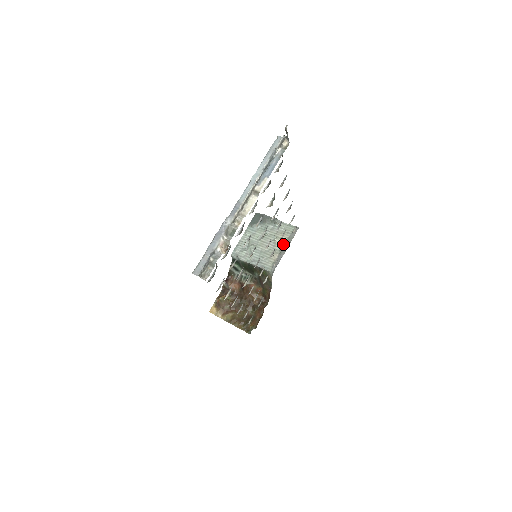
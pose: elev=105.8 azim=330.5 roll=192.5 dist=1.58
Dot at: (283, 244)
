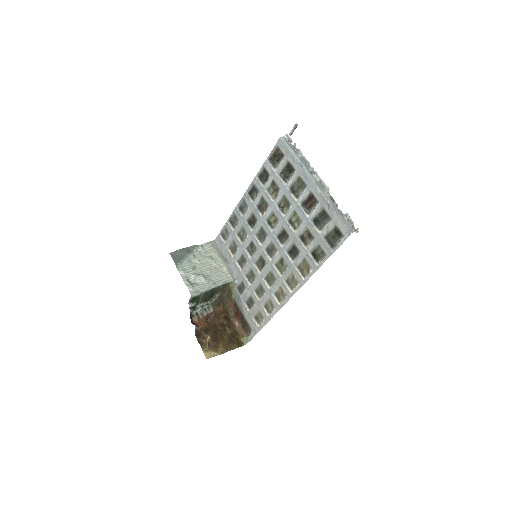
Dot at: (218, 258)
